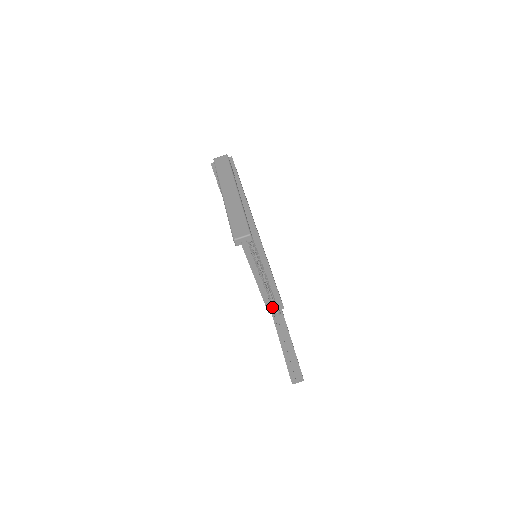
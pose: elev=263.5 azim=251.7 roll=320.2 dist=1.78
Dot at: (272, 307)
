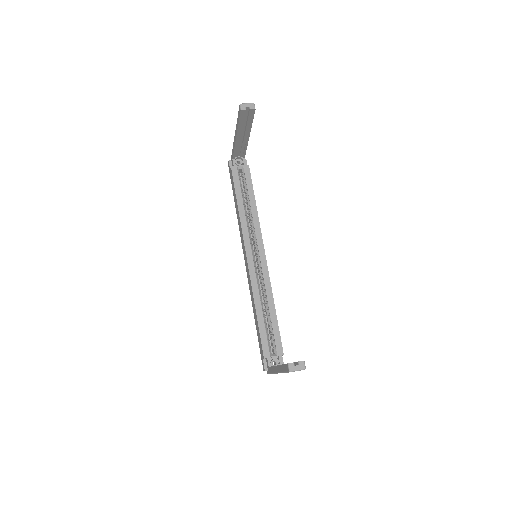
Dot at: (269, 349)
